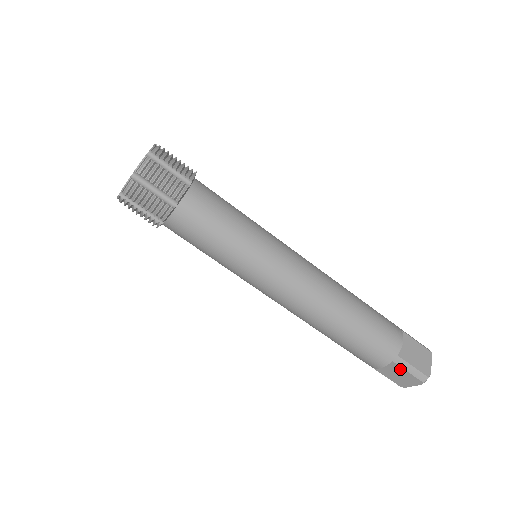
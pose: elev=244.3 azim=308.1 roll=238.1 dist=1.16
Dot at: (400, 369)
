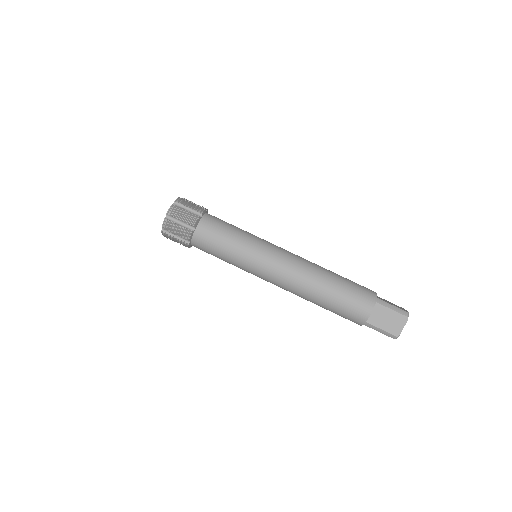
Dot at: (385, 310)
